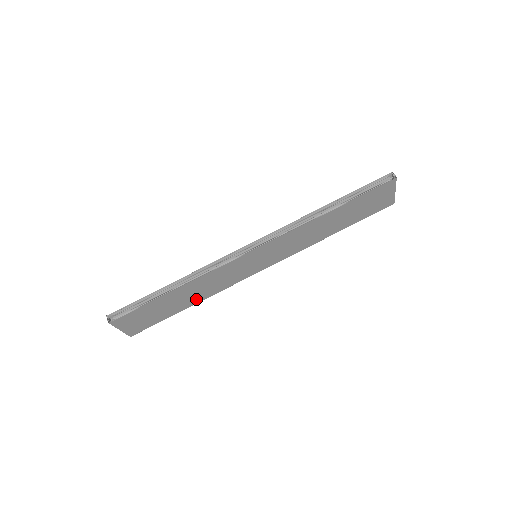
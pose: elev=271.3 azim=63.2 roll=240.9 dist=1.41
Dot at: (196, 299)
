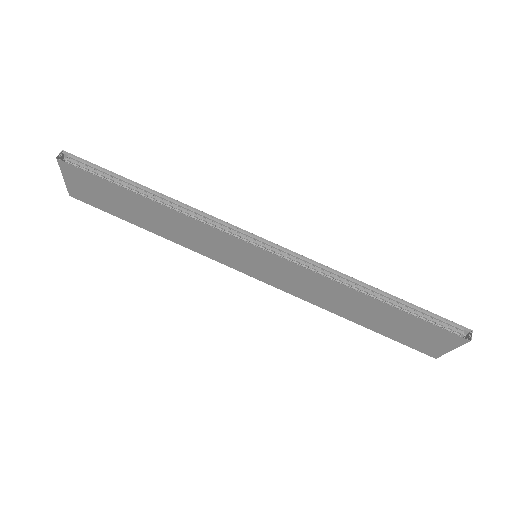
Dot at: (161, 230)
